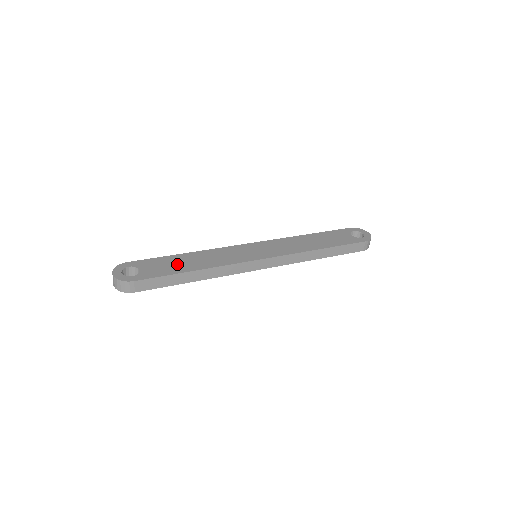
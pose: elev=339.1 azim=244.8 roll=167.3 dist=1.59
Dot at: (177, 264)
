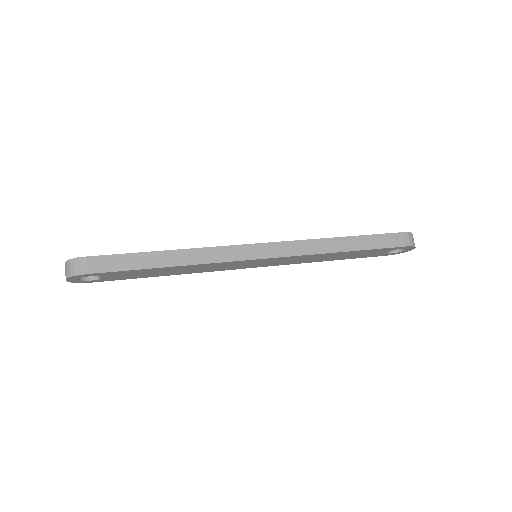
Dot at: occluded
